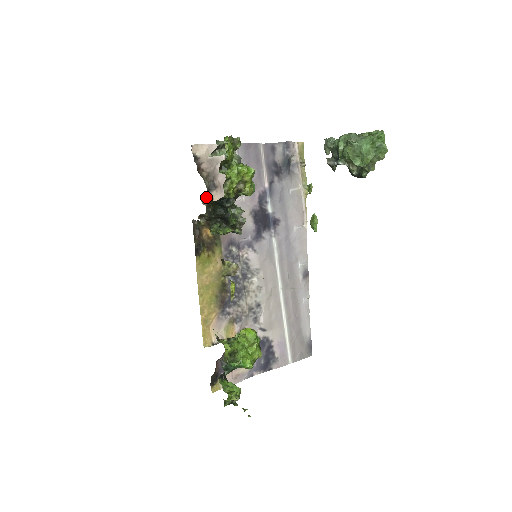
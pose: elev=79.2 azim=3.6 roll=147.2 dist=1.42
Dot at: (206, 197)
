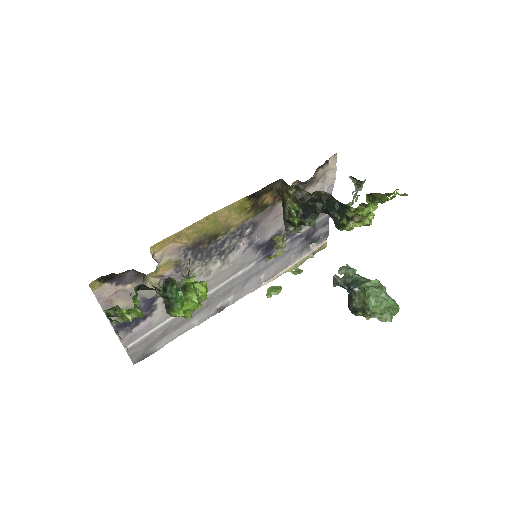
Dot at: (297, 183)
